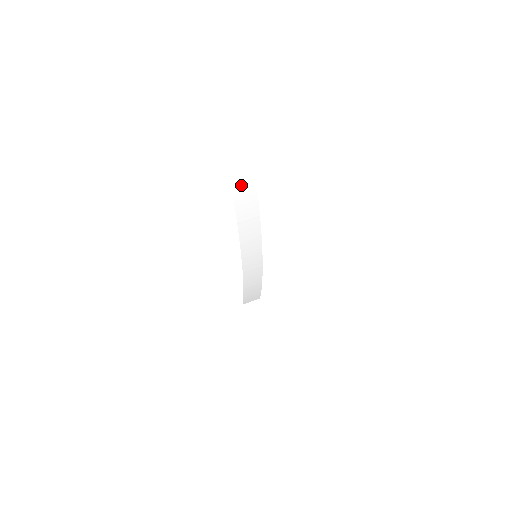
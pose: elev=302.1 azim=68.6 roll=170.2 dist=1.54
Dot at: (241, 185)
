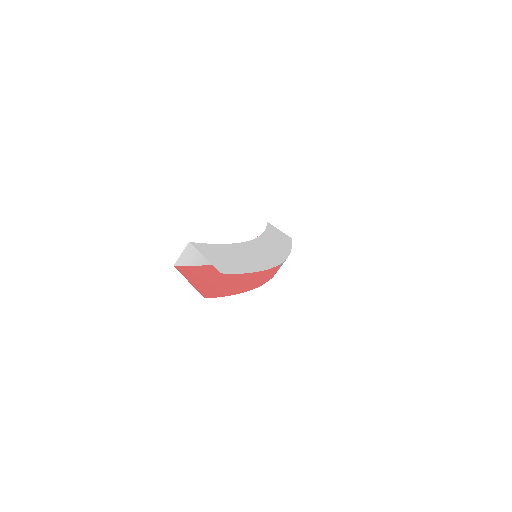
Dot at: occluded
